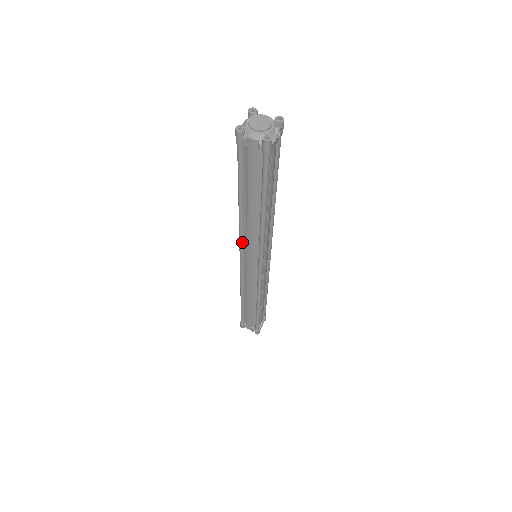
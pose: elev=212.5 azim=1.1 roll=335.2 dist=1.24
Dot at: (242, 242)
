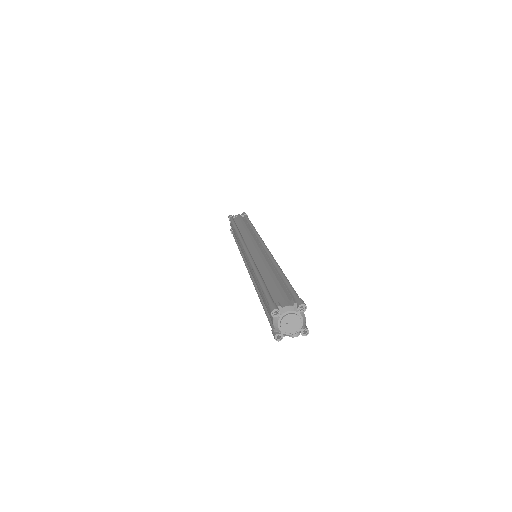
Dot at: occluded
